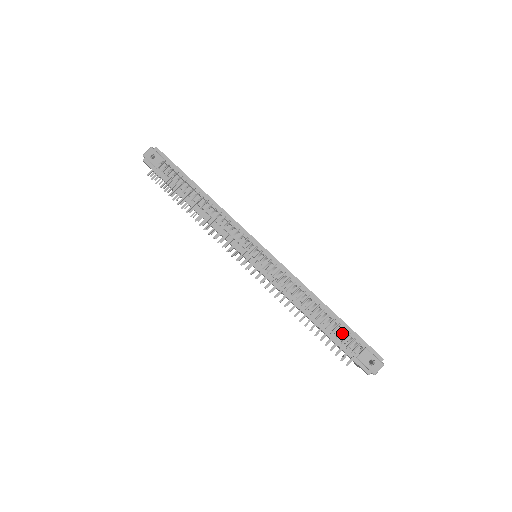
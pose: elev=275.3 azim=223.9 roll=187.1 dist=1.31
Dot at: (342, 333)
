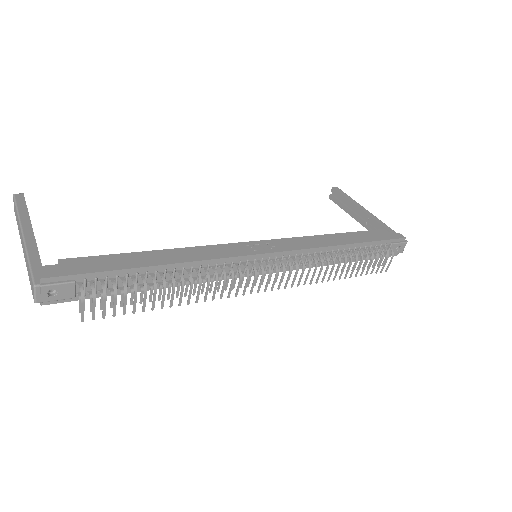
Dot at: (369, 250)
